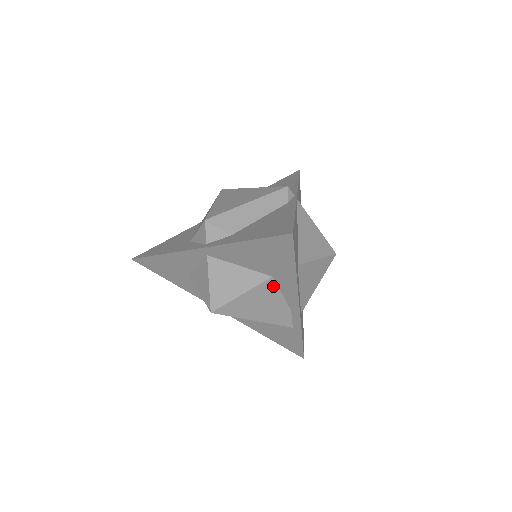
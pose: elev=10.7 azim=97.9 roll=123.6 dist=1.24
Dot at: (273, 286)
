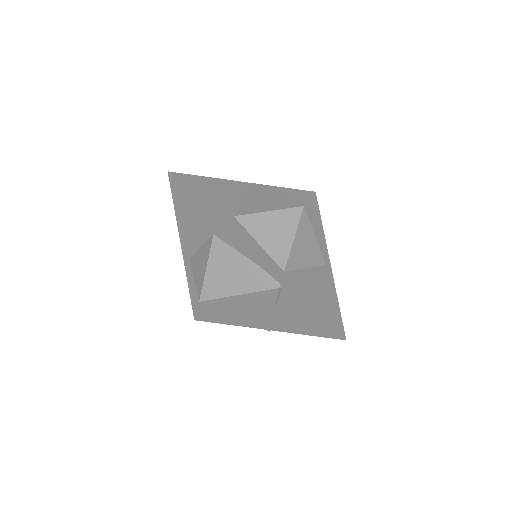
Dot at: (222, 245)
